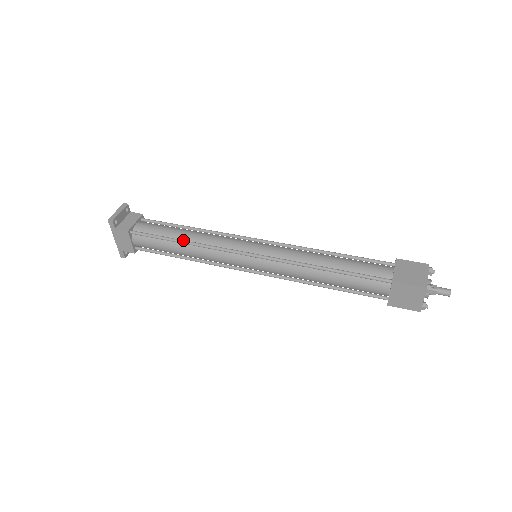
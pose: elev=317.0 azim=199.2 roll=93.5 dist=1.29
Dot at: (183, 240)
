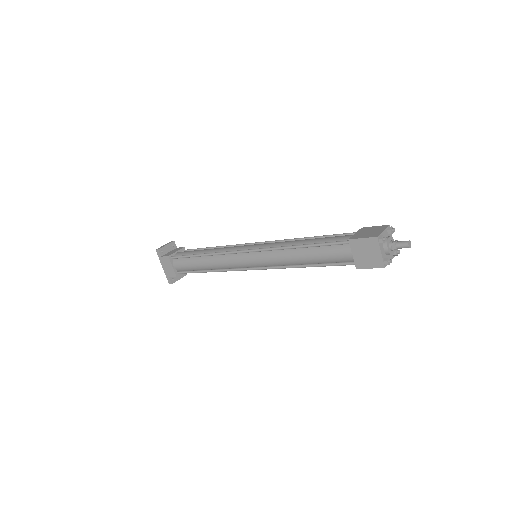
Dot at: (203, 253)
